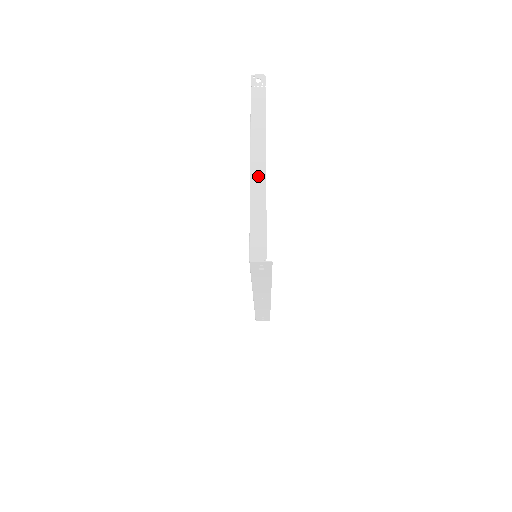
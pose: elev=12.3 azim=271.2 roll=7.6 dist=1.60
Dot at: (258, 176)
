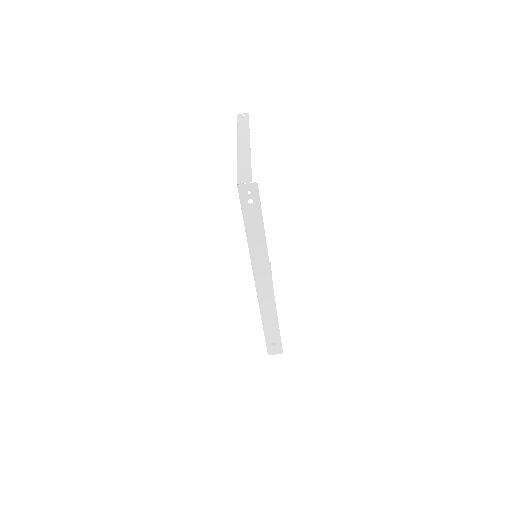
Dot at: (244, 149)
